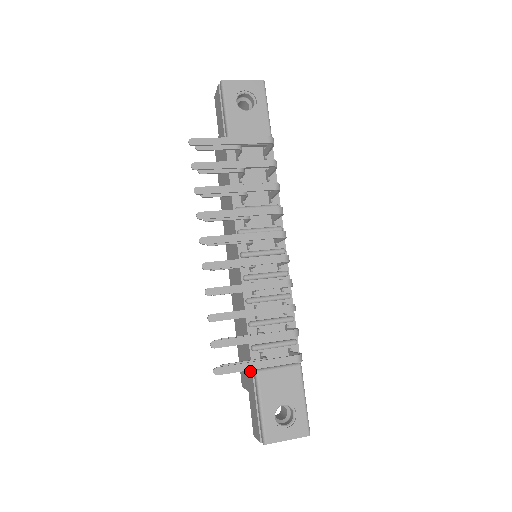
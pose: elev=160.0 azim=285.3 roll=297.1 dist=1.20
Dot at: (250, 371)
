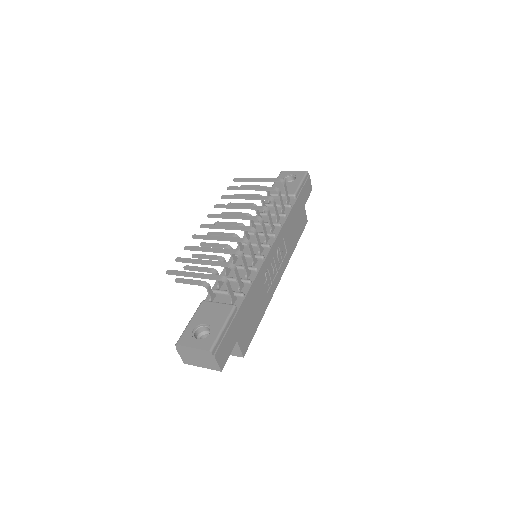
Dot at: occluded
